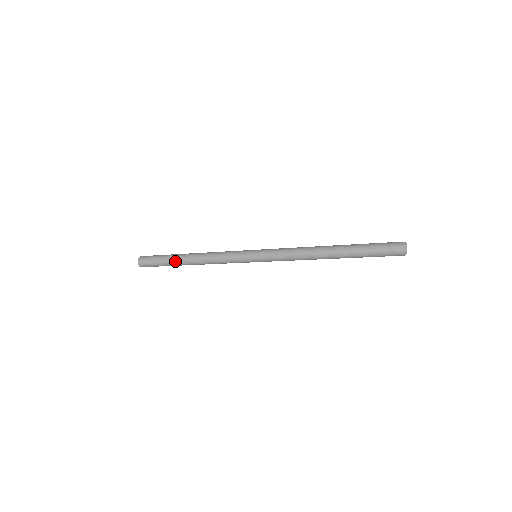
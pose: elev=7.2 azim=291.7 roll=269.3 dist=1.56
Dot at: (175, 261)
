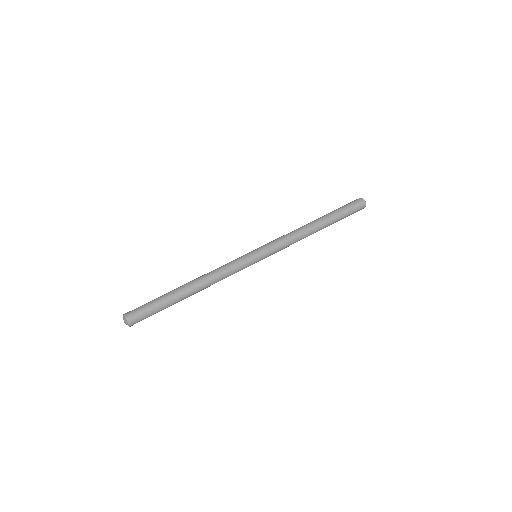
Dot at: (178, 301)
